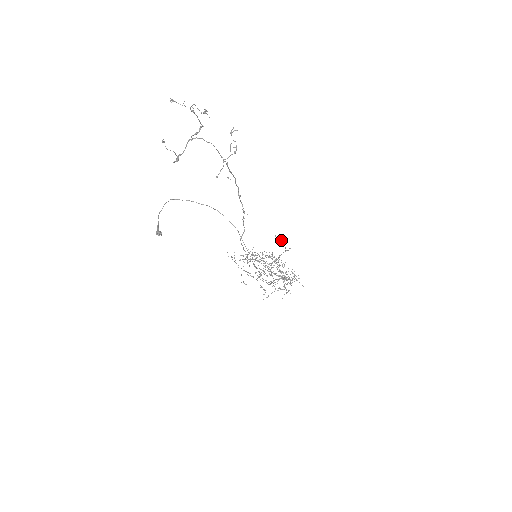
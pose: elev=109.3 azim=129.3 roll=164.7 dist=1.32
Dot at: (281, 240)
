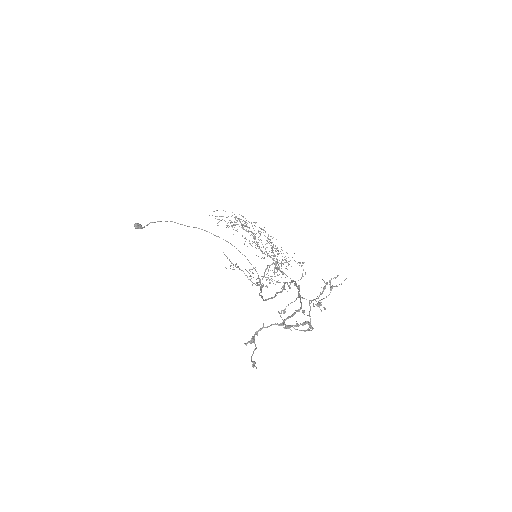
Dot at: occluded
